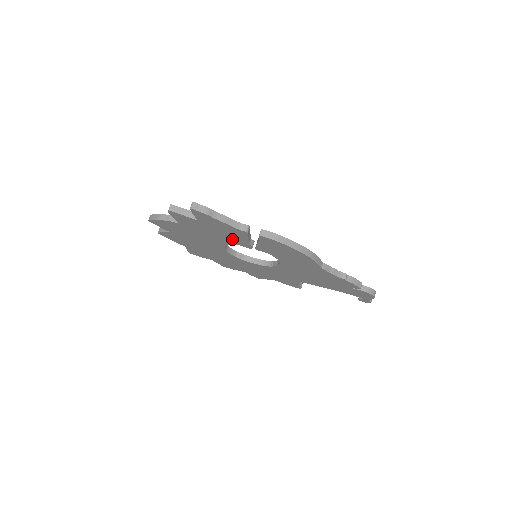
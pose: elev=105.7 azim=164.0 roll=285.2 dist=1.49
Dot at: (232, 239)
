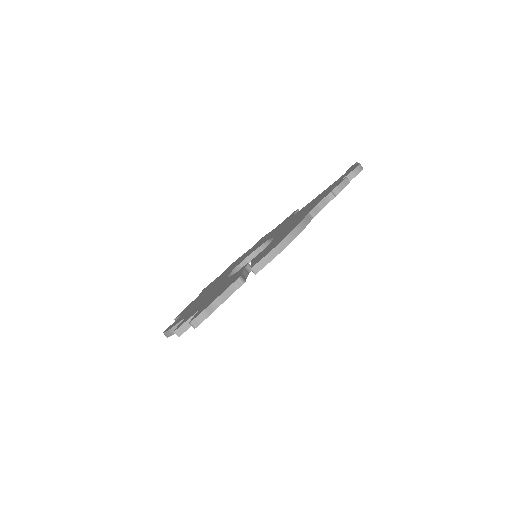
Dot at: occluded
